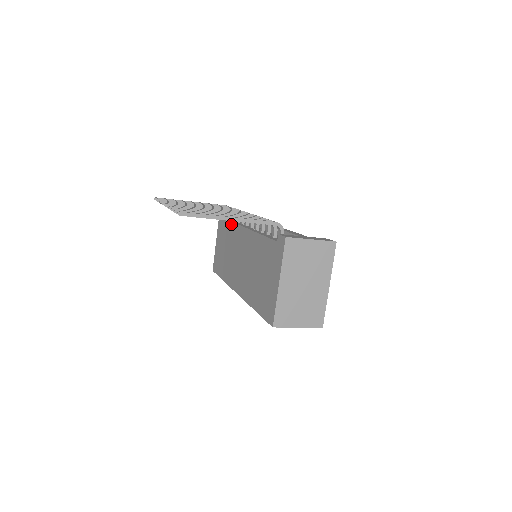
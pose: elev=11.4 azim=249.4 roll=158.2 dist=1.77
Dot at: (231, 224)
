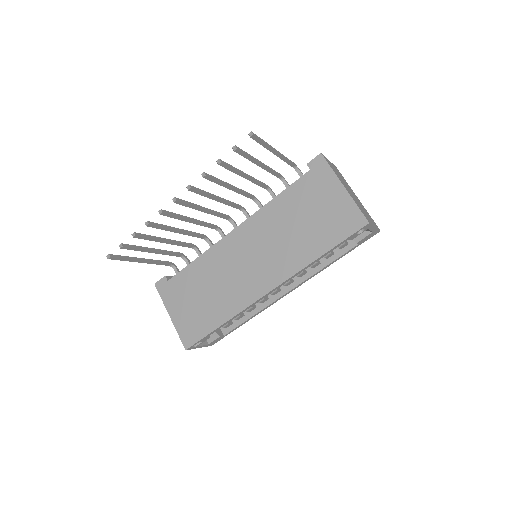
Dot at: (198, 260)
